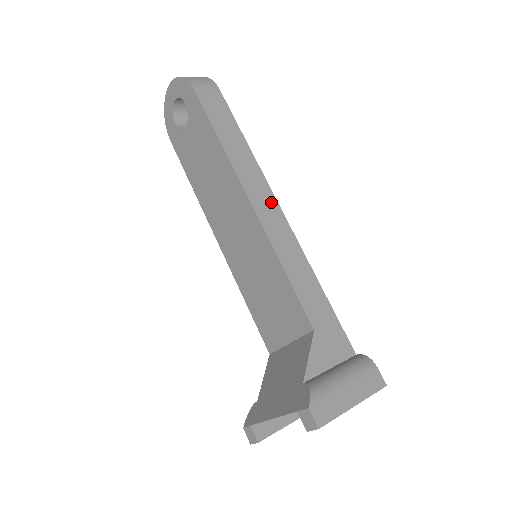
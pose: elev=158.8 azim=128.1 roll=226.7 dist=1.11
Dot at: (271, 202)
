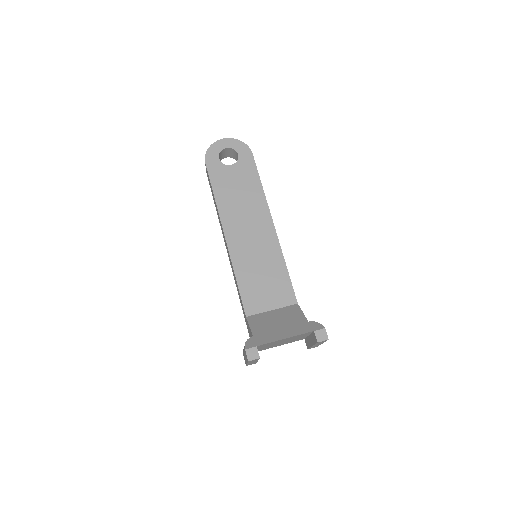
Dot at: occluded
